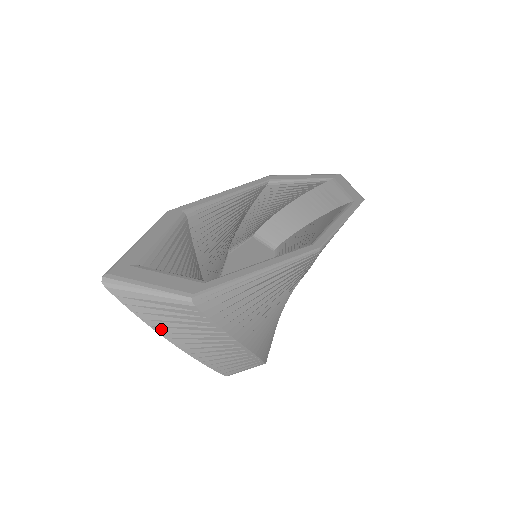
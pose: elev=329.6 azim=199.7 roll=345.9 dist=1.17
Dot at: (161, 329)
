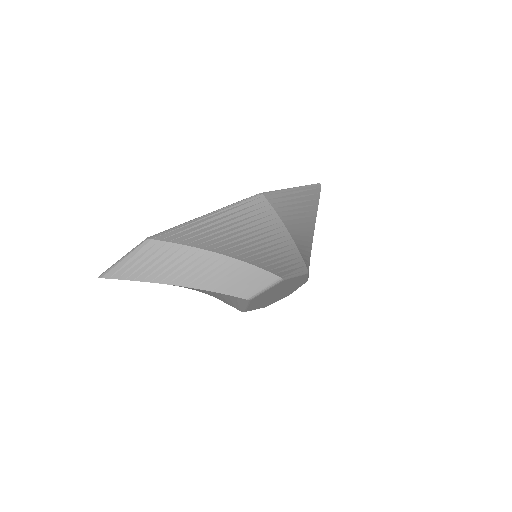
Dot at: (150, 278)
